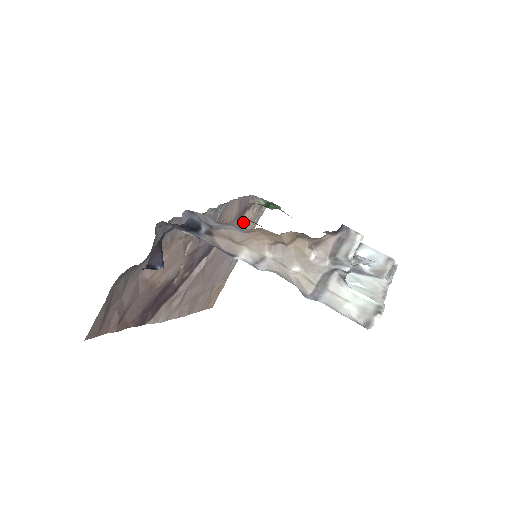
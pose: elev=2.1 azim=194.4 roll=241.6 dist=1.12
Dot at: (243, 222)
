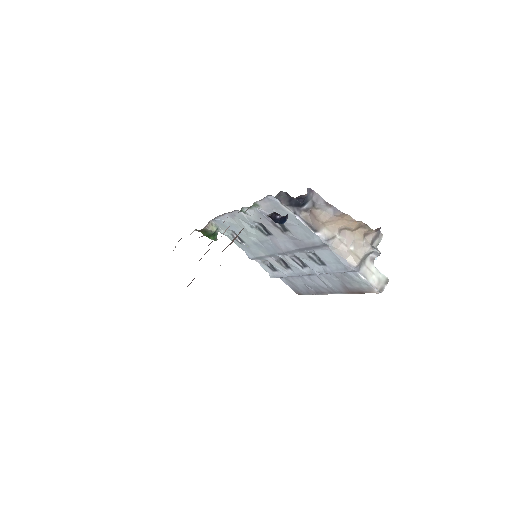
Dot at: occluded
